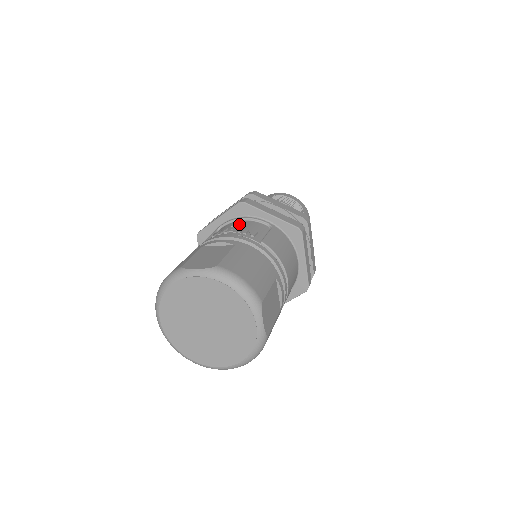
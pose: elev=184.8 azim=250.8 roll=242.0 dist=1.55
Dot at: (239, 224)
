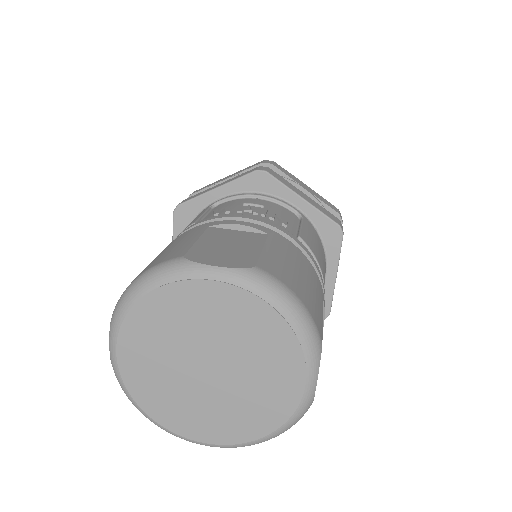
Dot at: (257, 202)
